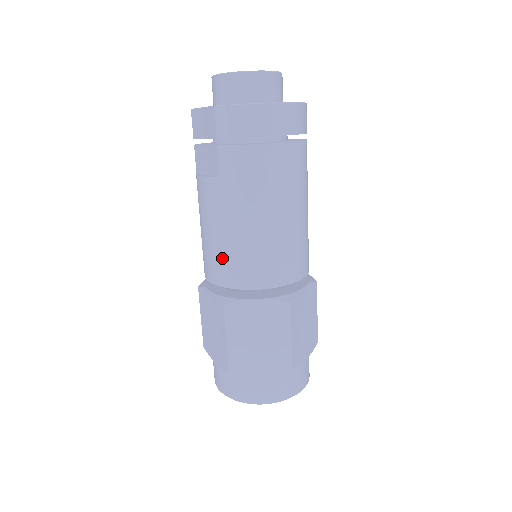
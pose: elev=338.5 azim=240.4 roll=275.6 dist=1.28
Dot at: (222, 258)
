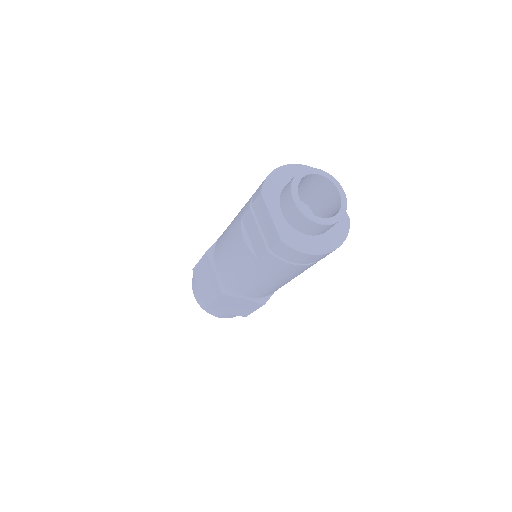
Dot at: (234, 278)
